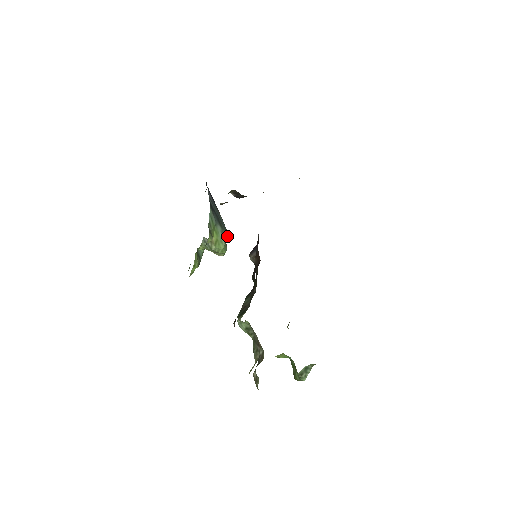
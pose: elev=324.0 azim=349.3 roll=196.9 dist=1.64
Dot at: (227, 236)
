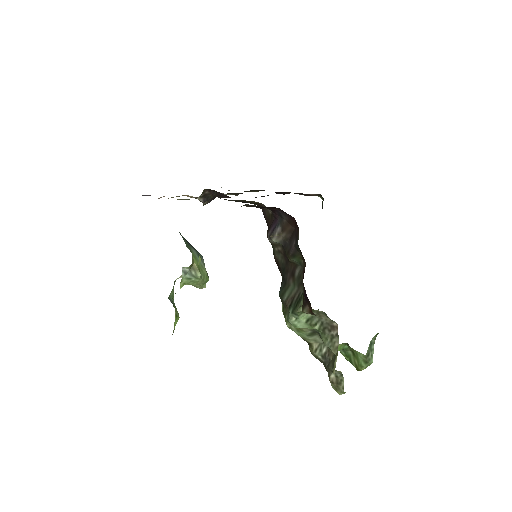
Dot at: occluded
